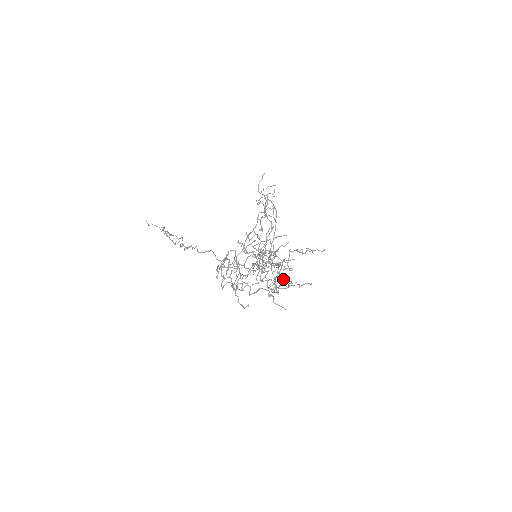
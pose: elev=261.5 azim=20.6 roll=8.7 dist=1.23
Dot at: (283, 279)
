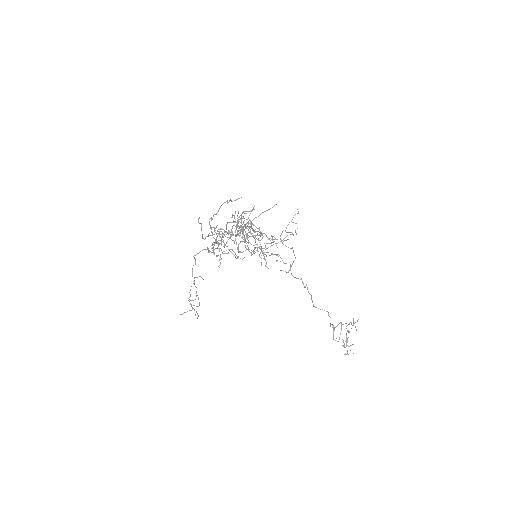
Dot at: (348, 332)
